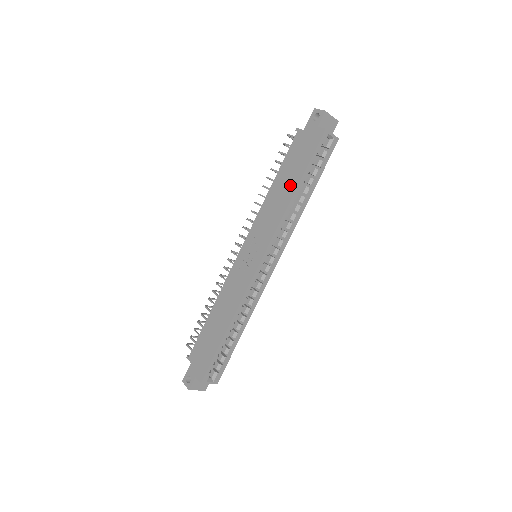
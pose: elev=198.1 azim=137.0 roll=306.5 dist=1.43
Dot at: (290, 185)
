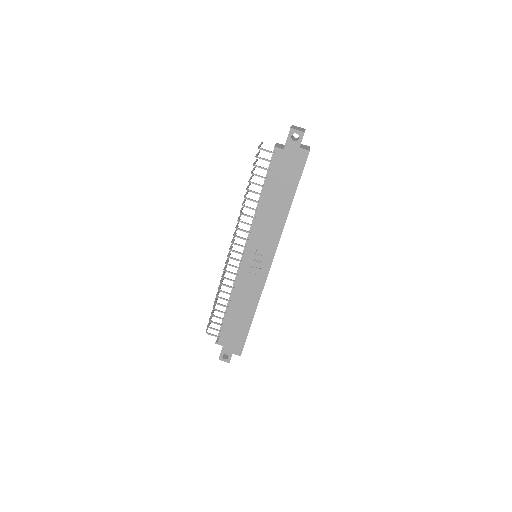
Dot at: (284, 201)
